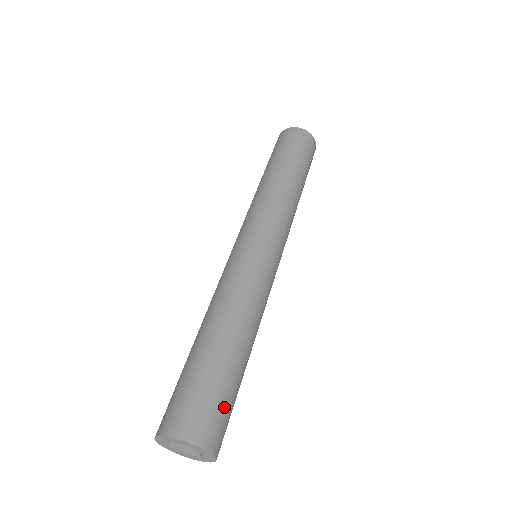
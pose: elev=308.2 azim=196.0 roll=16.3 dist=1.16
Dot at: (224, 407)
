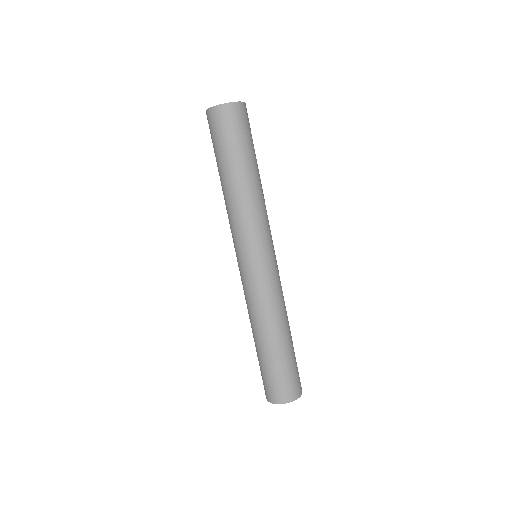
Dot at: (297, 371)
